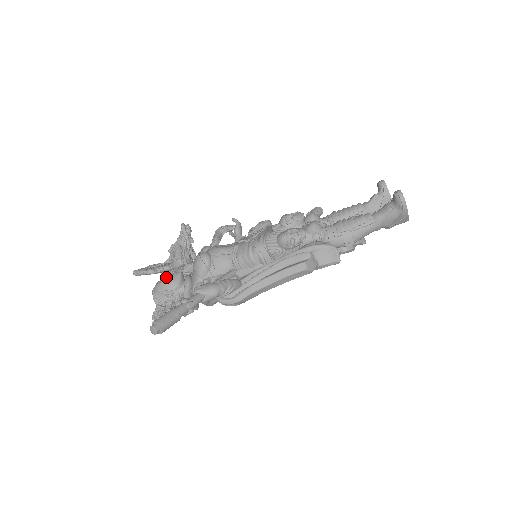
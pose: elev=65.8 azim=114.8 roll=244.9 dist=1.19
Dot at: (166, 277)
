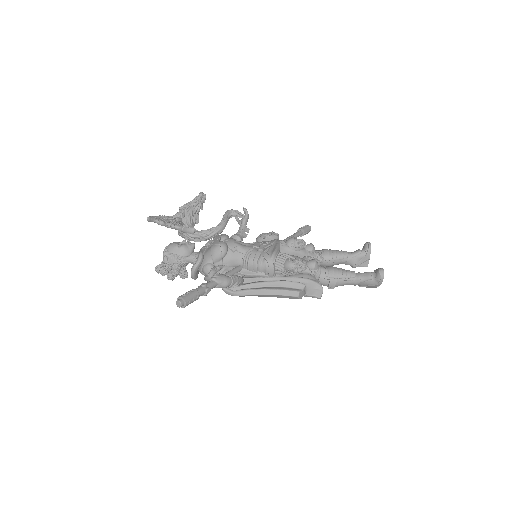
Dot at: (181, 242)
